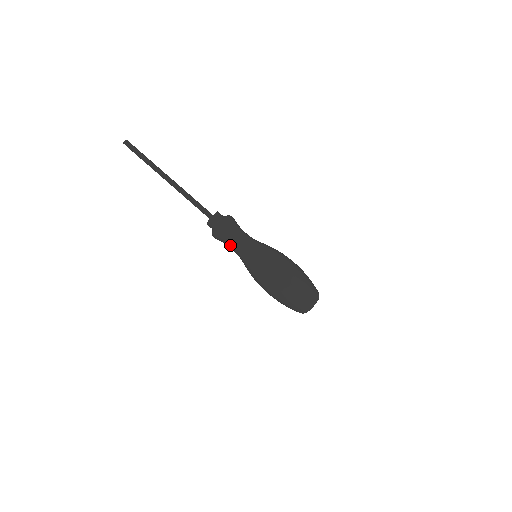
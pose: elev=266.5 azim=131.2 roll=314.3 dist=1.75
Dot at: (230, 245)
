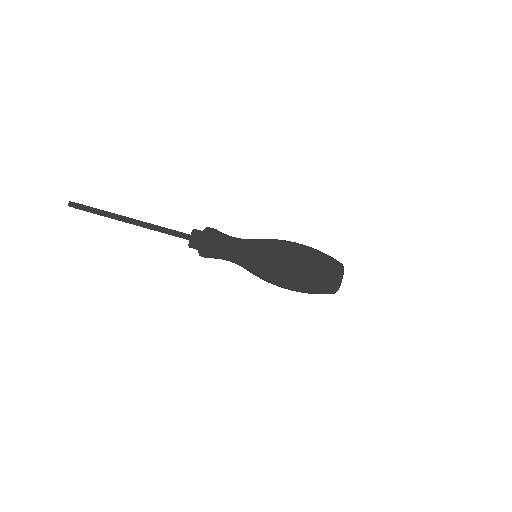
Dot at: (224, 250)
